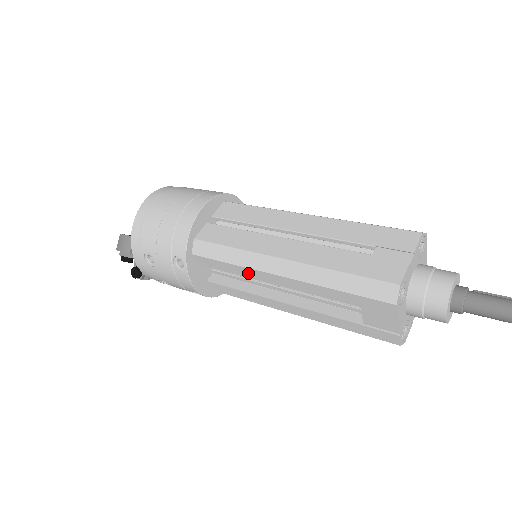
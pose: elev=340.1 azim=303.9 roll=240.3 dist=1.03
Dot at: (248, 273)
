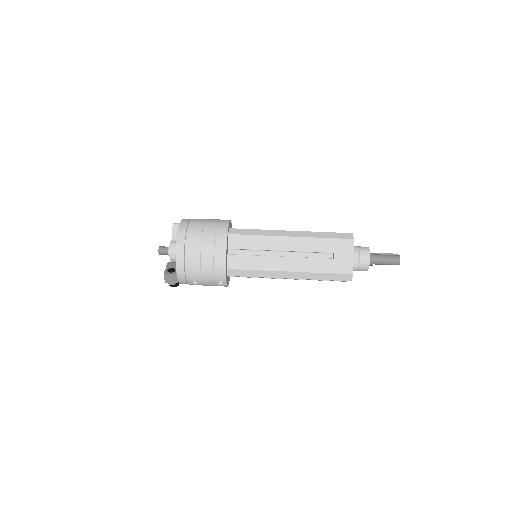
Dot at: occluded
